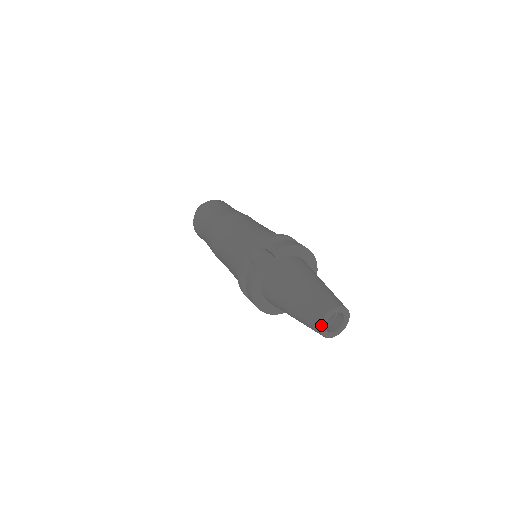
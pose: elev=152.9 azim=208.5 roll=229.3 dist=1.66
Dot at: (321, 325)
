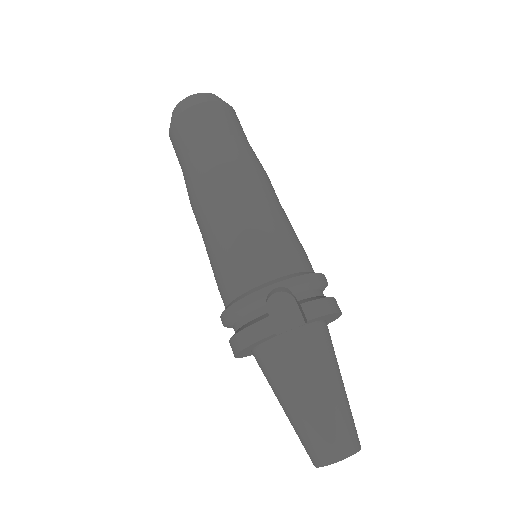
Dot at: (326, 465)
